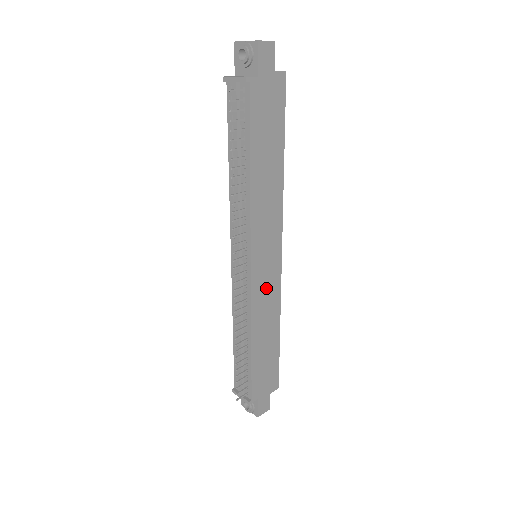
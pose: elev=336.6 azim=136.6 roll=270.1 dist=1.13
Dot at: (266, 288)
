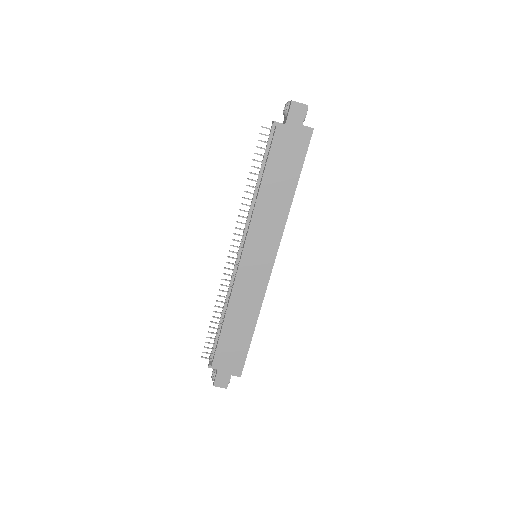
Dot at: (251, 282)
